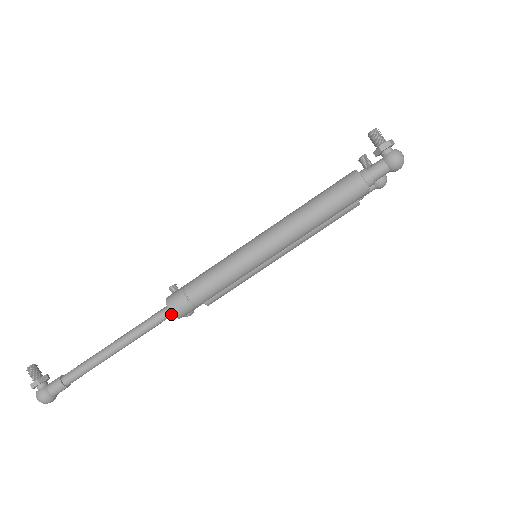
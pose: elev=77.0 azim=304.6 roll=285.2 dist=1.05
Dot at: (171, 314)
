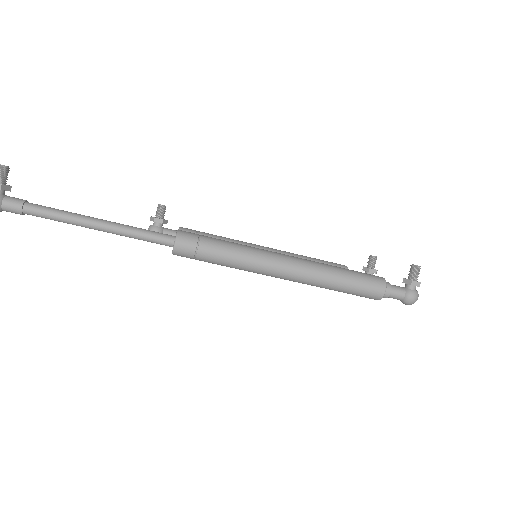
Dot at: (170, 245)
